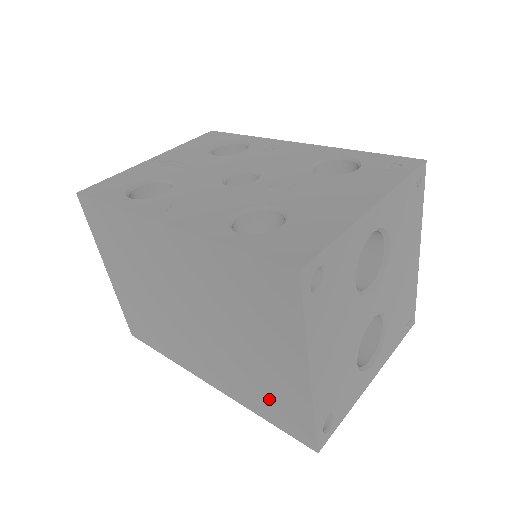
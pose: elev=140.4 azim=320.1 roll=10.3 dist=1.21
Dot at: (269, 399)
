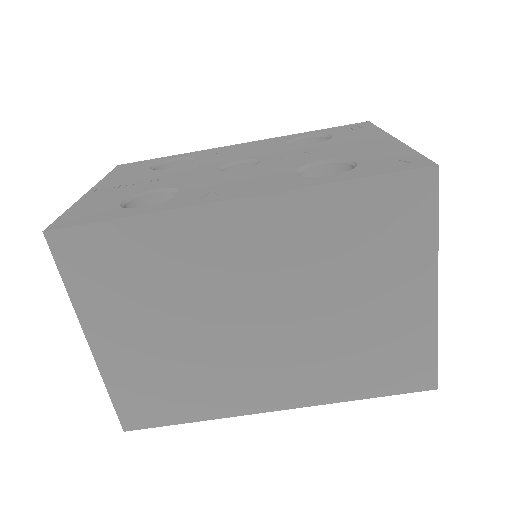
Dot at: (377, 363)
